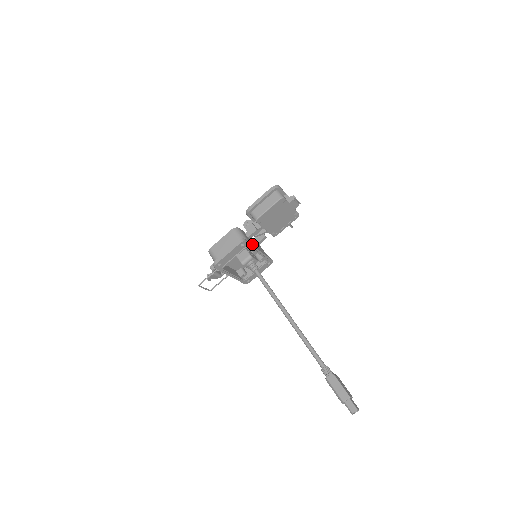
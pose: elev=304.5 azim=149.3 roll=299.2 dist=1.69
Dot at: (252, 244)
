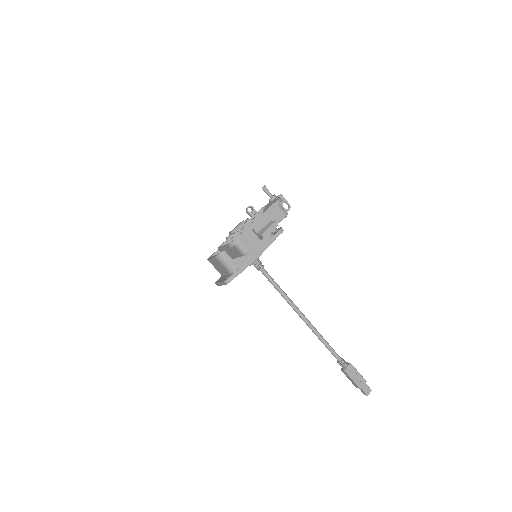
Dot at: (242, 265)
